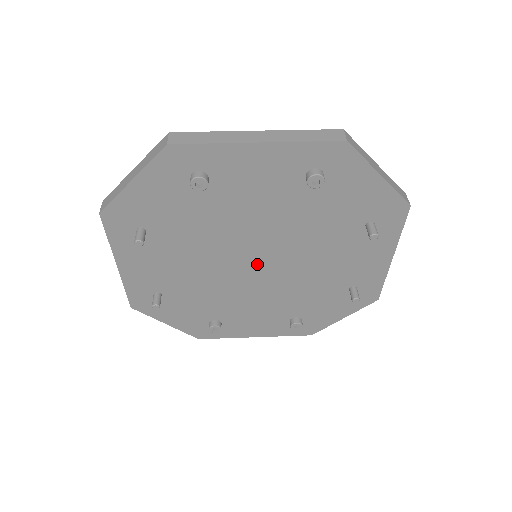
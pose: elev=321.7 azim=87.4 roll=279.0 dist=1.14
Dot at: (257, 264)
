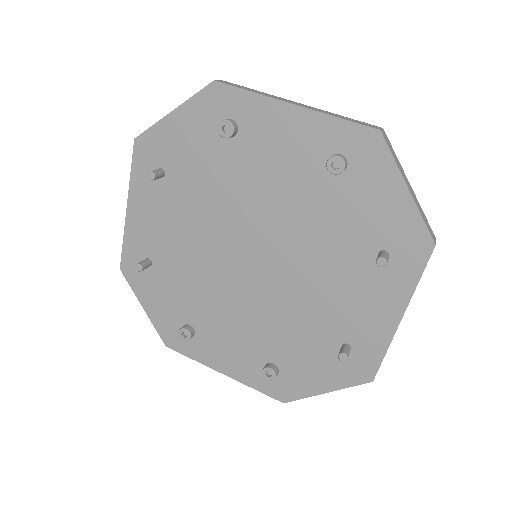
Dot at: (253, 262)
